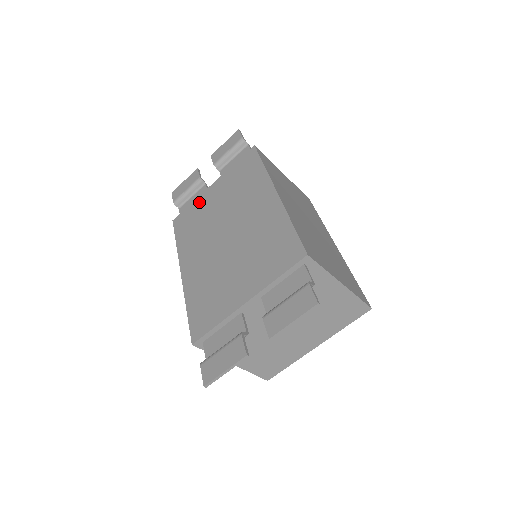
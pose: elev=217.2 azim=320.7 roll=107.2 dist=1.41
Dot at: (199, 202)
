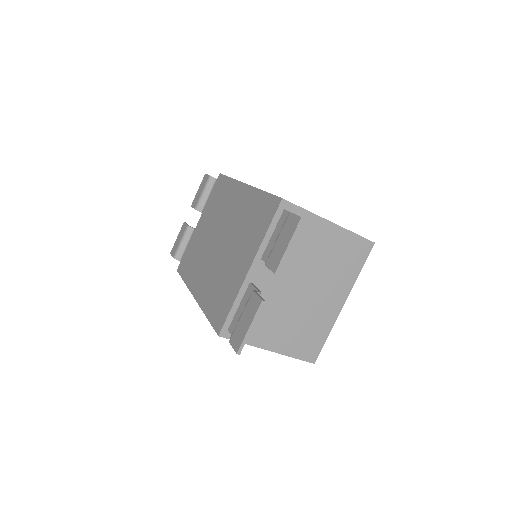
Dot at: (192, 241)
